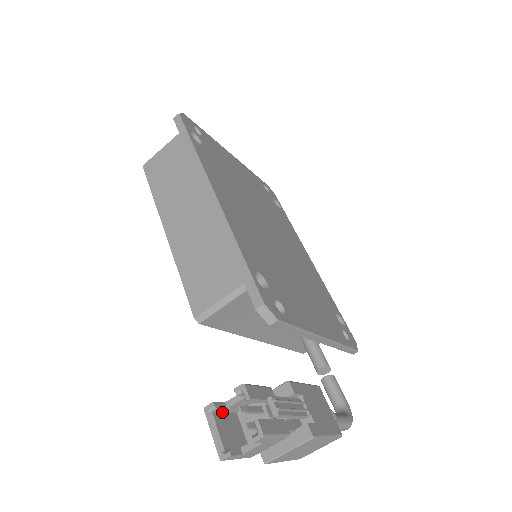
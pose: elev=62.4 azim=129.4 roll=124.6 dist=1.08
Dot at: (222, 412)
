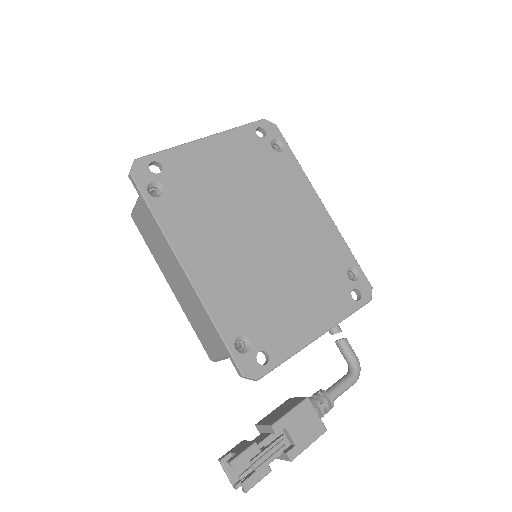
Dot at: (231, 456)
